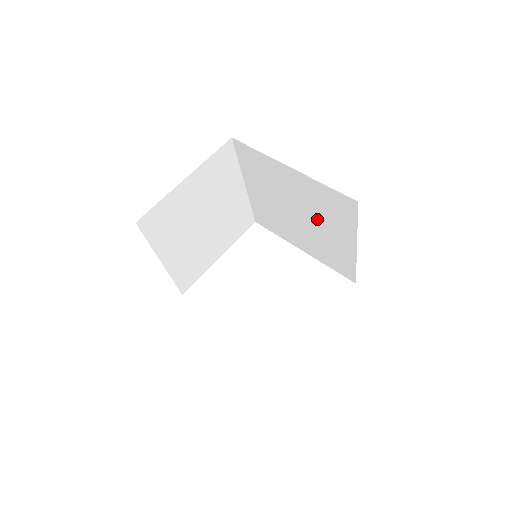
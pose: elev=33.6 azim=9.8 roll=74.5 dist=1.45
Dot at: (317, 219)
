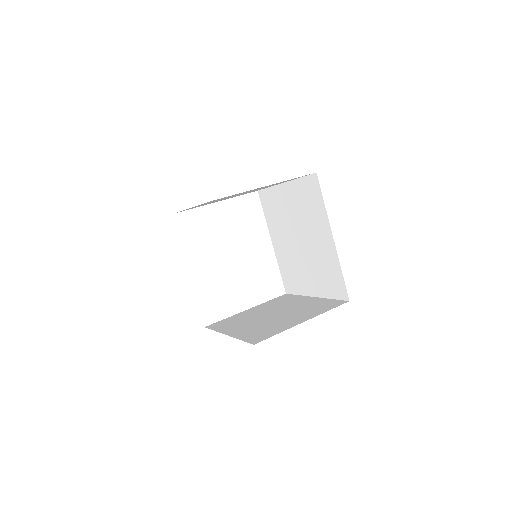
Dot at: (310, 262)
